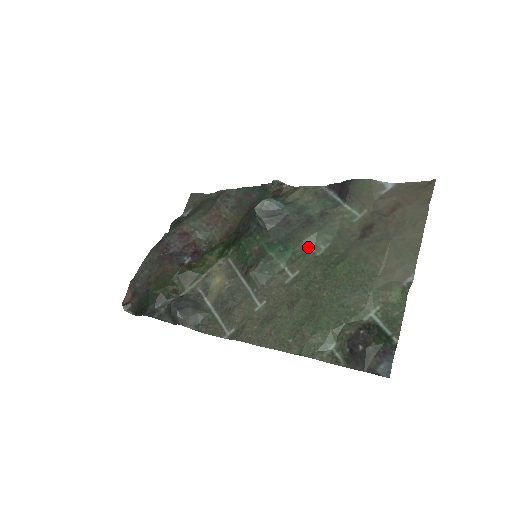
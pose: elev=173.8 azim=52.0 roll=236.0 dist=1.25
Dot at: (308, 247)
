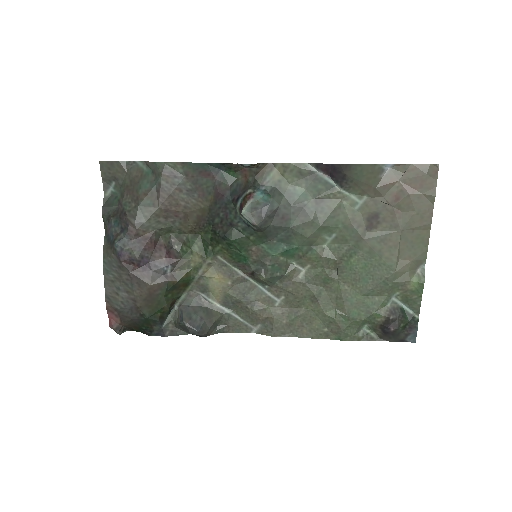
Dot at: (313, 241)
